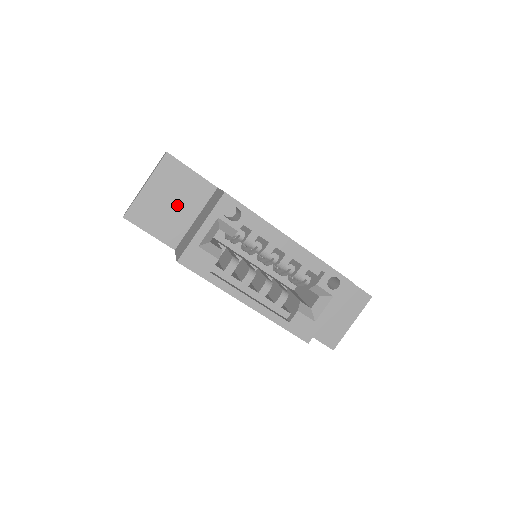
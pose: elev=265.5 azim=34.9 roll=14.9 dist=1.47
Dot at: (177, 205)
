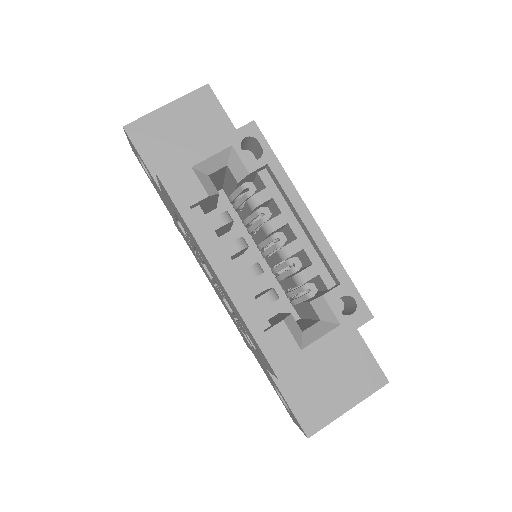
Dot at: (191, 143)
